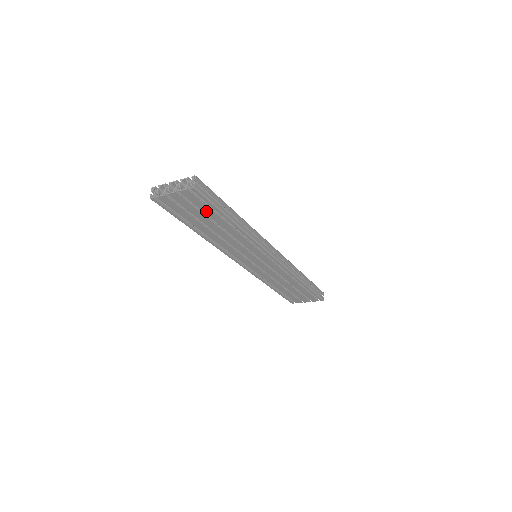
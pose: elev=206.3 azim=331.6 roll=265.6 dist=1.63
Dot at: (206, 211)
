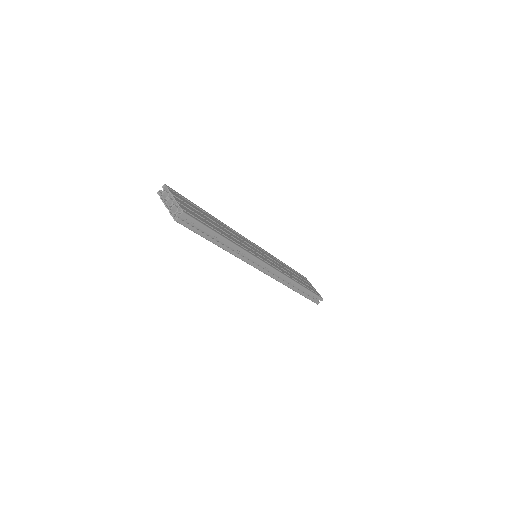
Dot at: occluded
